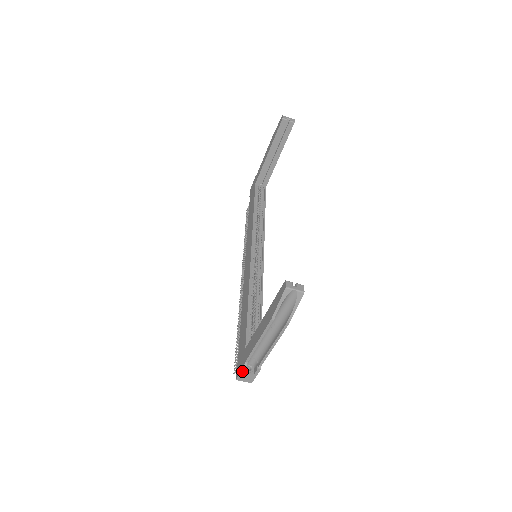
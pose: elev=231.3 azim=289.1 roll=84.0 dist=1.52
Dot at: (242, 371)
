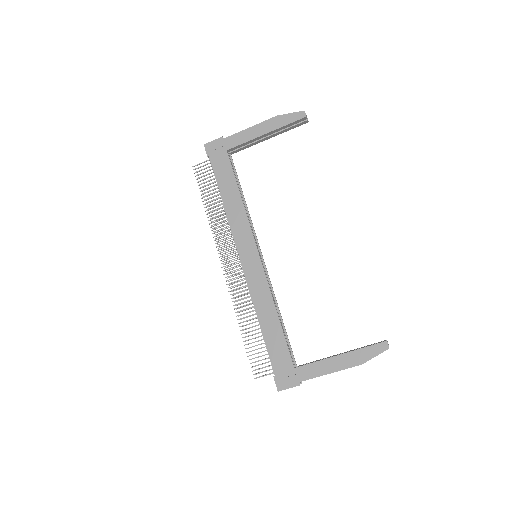
Dot at: (292, 387)
